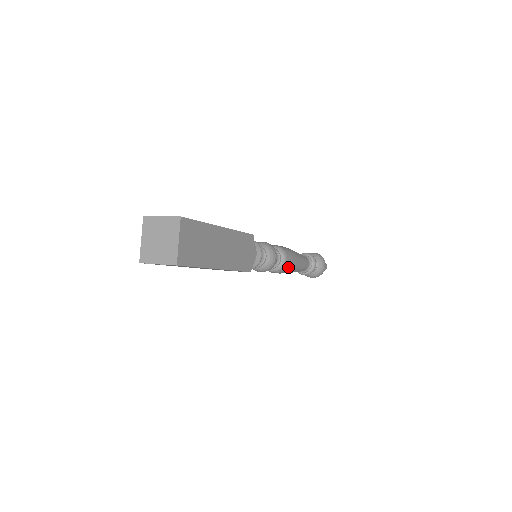
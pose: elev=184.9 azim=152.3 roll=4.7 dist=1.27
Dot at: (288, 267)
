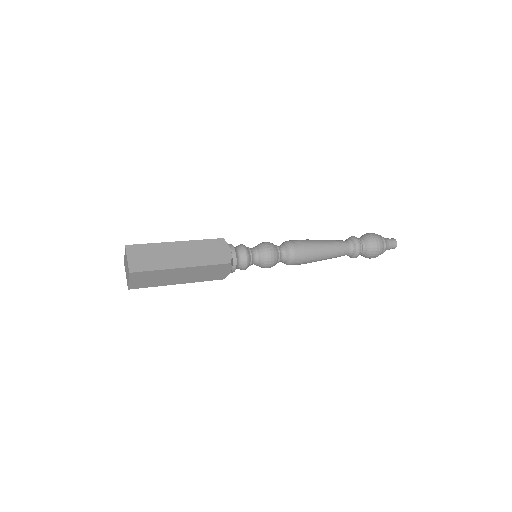
Dot at: (302, 252)
